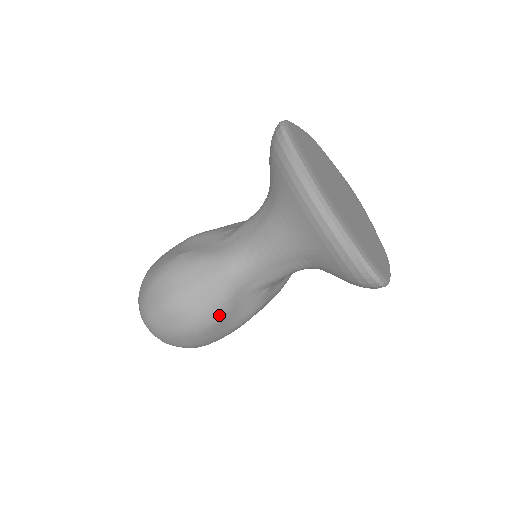
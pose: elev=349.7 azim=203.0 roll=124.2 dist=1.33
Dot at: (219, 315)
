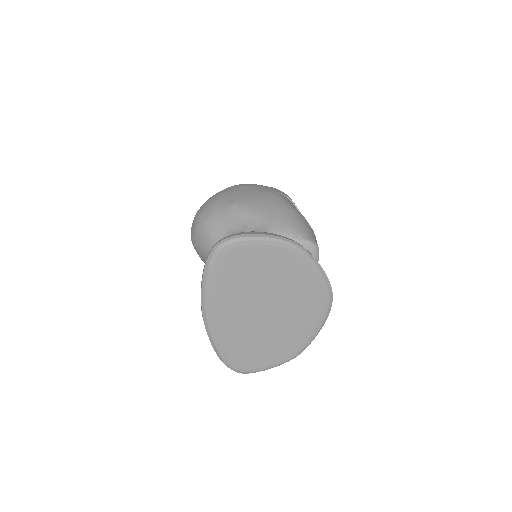
Dot at: occluded
